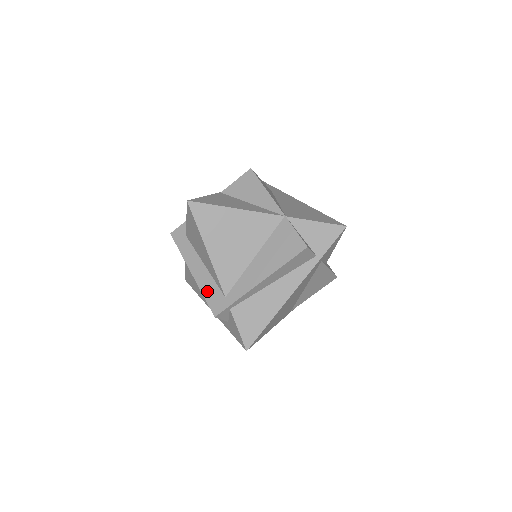
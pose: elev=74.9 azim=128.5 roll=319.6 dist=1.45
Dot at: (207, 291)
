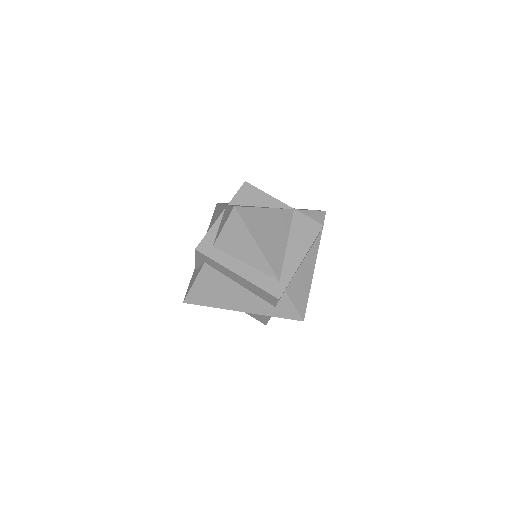
Dot at: (261, 283)
